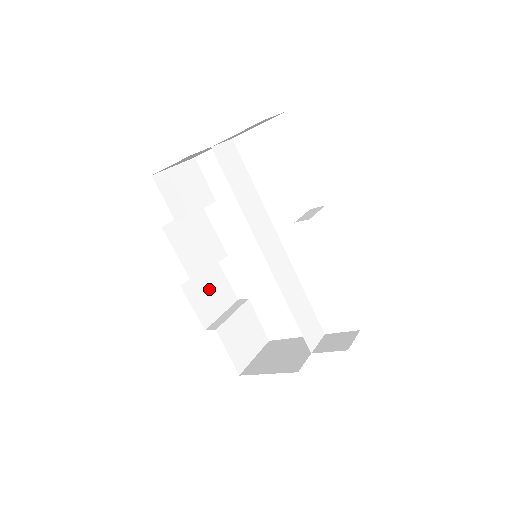
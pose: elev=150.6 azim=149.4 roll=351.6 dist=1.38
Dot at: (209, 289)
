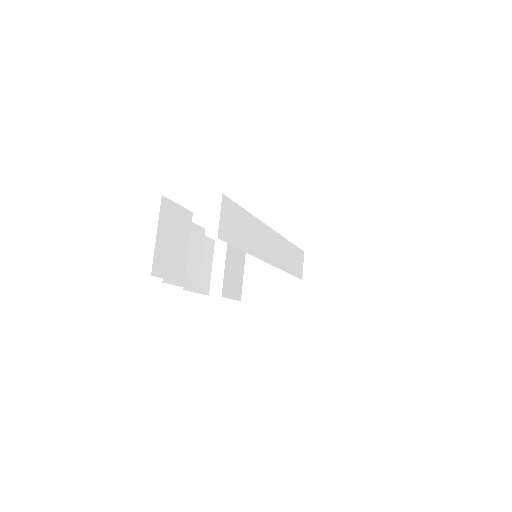
Dot at: occluded
